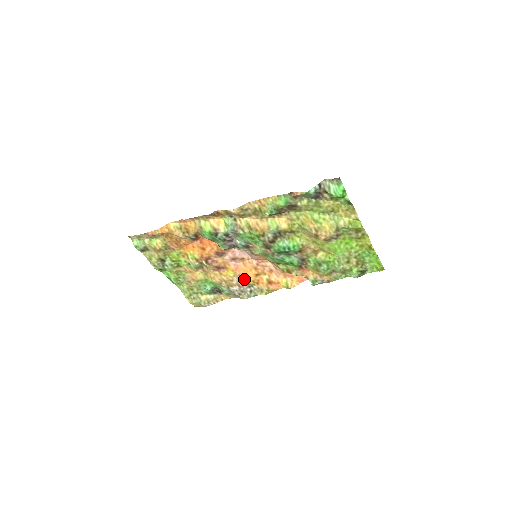
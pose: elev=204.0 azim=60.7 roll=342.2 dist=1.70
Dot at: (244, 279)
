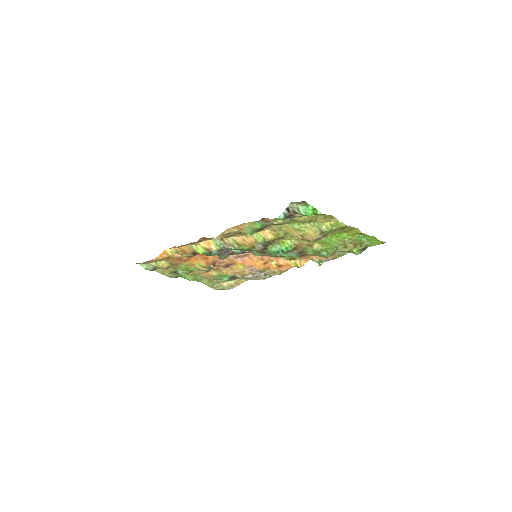
Dot at: (254, 268)
